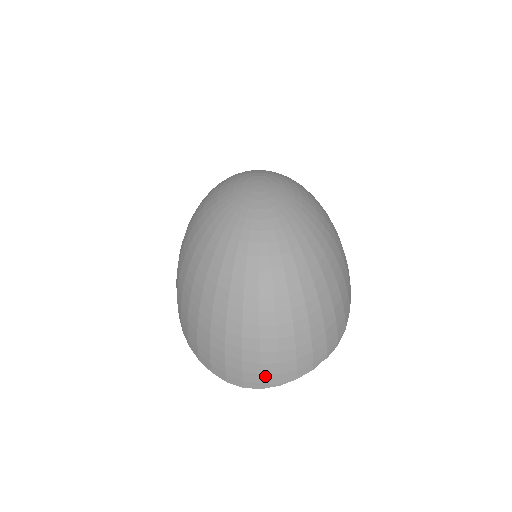
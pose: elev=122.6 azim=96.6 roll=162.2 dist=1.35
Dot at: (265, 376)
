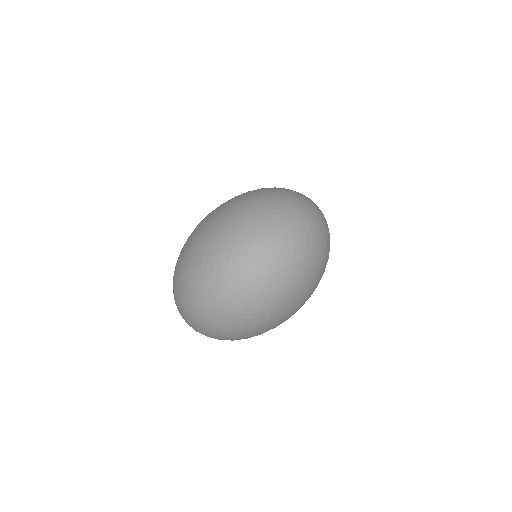
Dot at: (183, 316)
